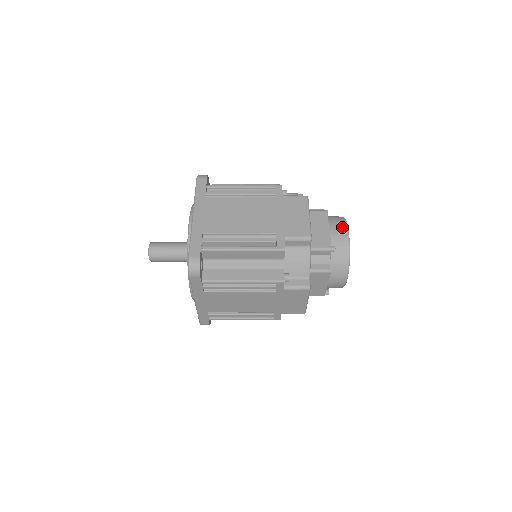
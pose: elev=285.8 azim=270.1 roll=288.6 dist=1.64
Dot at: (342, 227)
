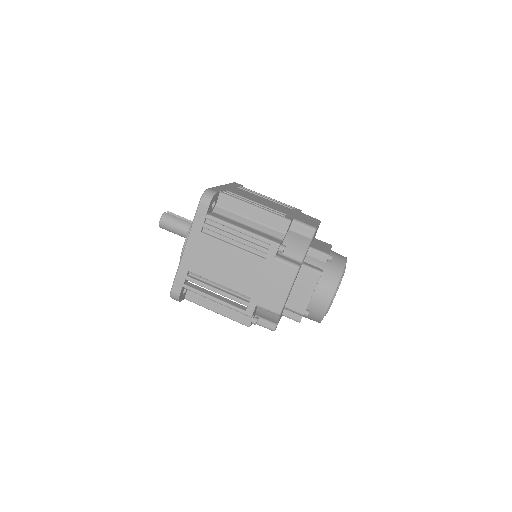
Dot at: (327, 296)
